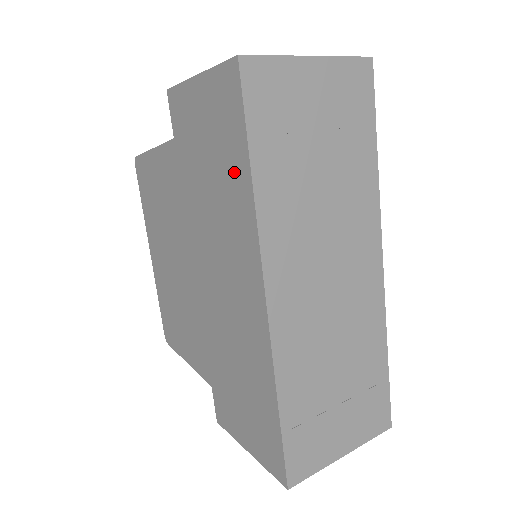
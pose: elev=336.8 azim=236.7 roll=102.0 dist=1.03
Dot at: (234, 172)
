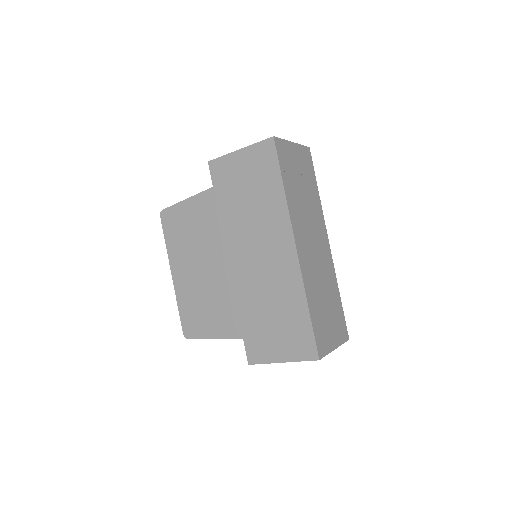
Dot at: (270, 190)
